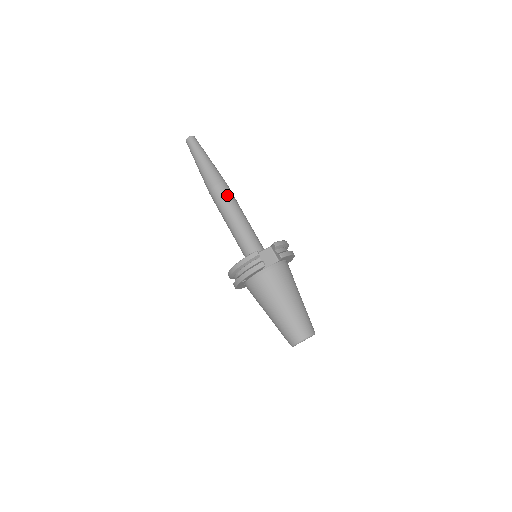
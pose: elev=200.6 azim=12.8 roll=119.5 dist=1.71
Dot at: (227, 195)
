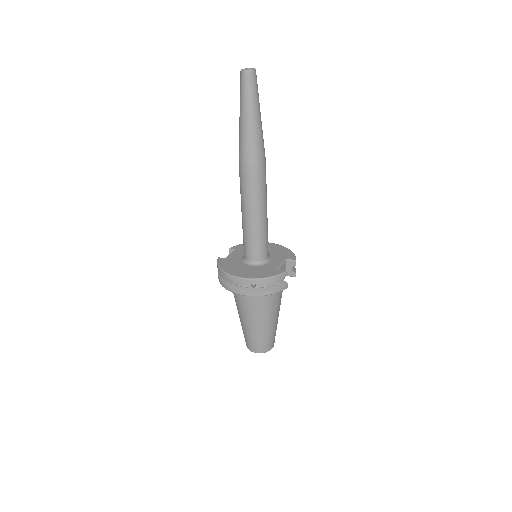
Dot at: occluded
